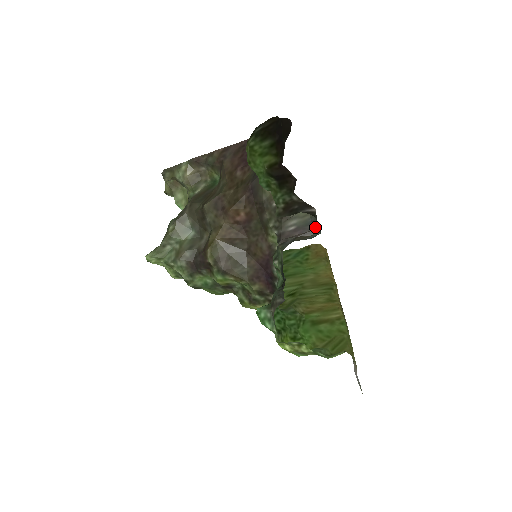
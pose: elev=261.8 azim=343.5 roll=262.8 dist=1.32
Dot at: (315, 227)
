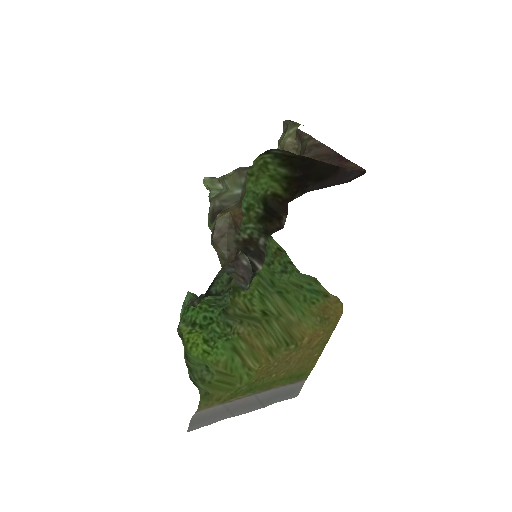
Dot at: (251, 281)
